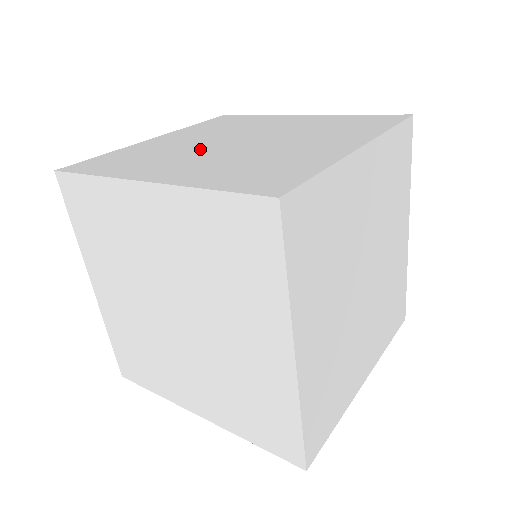
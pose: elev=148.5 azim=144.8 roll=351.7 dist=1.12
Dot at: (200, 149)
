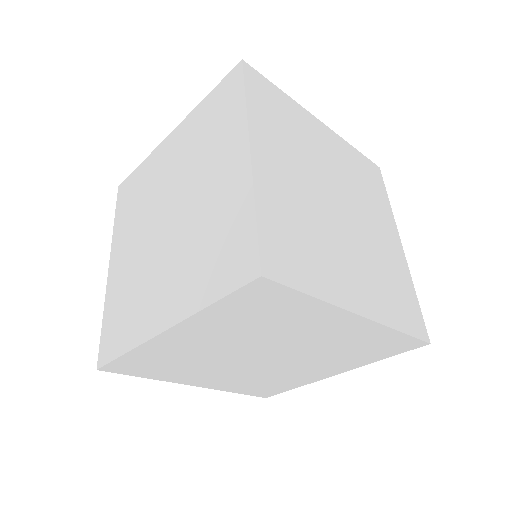
Dot at: occluded
